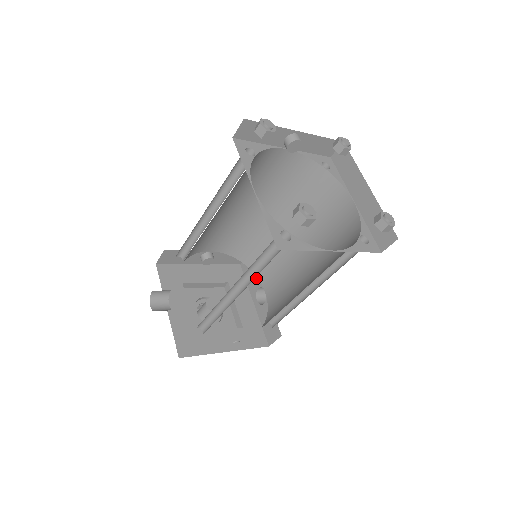
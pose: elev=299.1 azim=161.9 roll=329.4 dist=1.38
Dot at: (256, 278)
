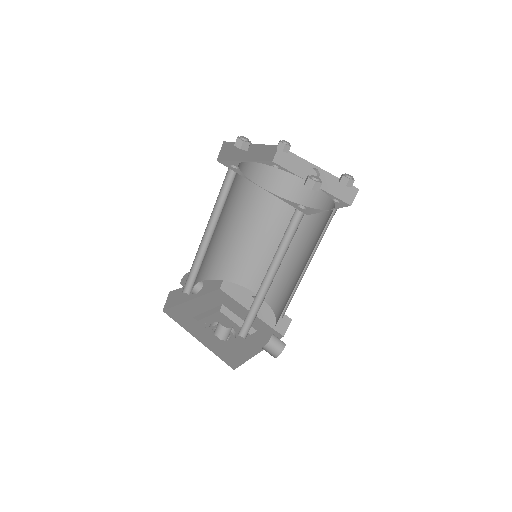
Dot at: occluded
